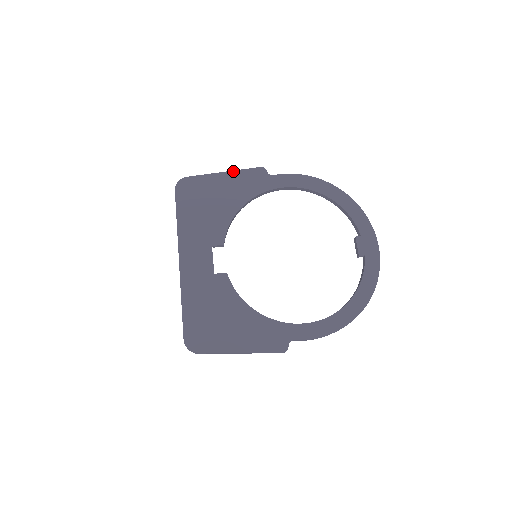
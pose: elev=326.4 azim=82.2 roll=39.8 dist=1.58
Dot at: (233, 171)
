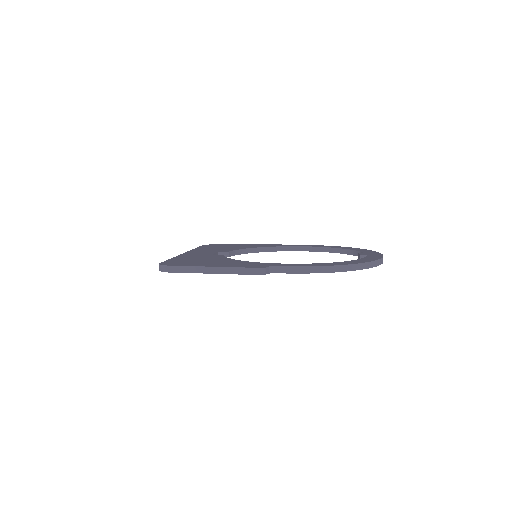
Dot at: (254, 244)
